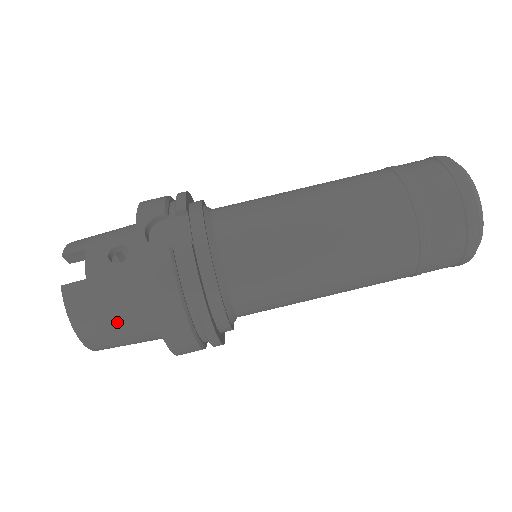
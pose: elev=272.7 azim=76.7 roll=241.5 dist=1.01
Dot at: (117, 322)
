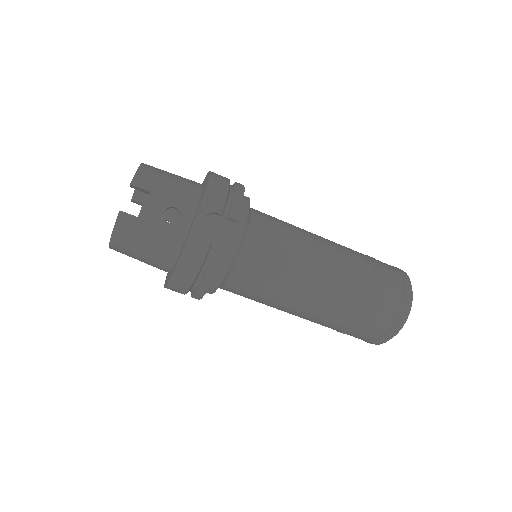
Dot at: (143, 254)
